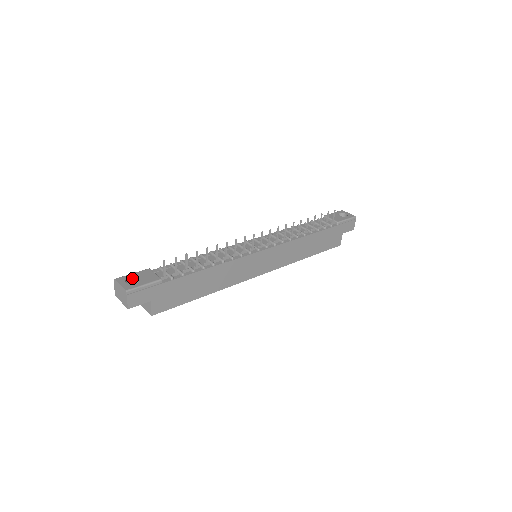
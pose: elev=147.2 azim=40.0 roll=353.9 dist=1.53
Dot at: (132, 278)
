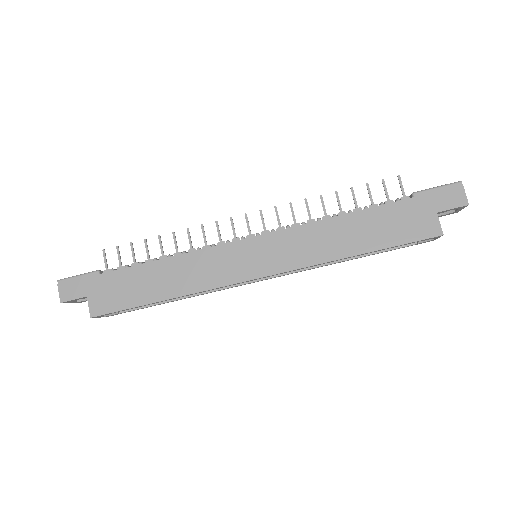
Dot at: occluded
